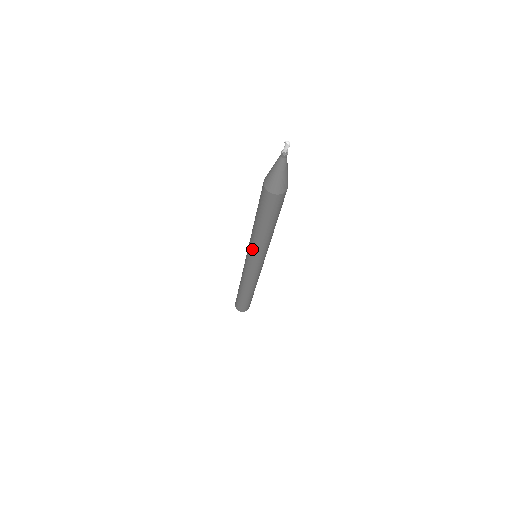
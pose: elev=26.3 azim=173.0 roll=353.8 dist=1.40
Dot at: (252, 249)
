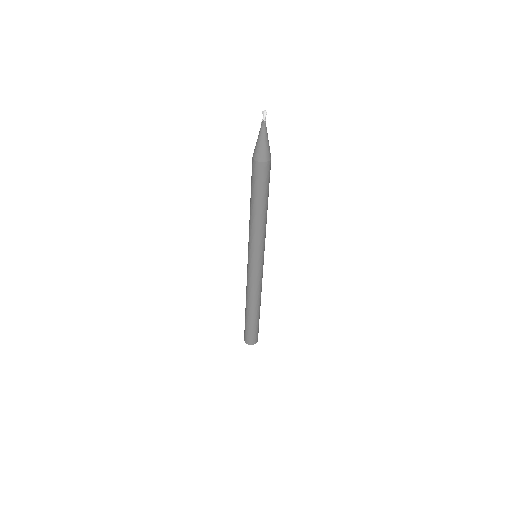
Dot at: (254, 241)
